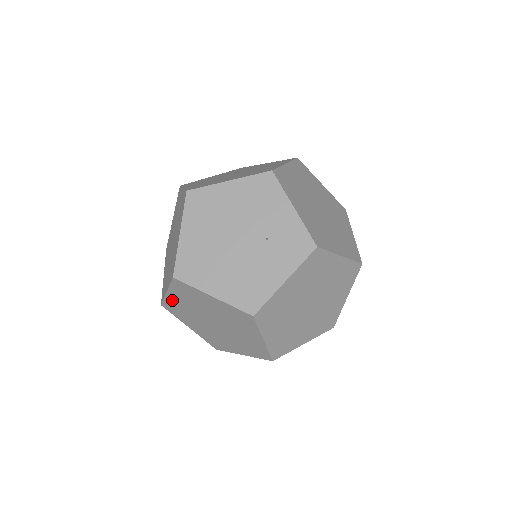
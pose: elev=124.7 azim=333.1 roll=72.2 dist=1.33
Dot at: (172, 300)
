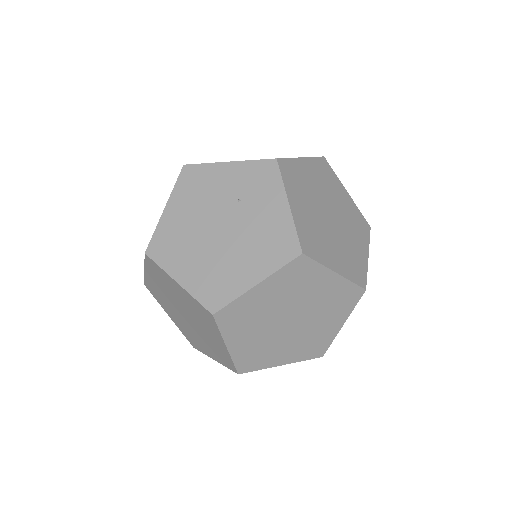
Dot at: (239, 350)
